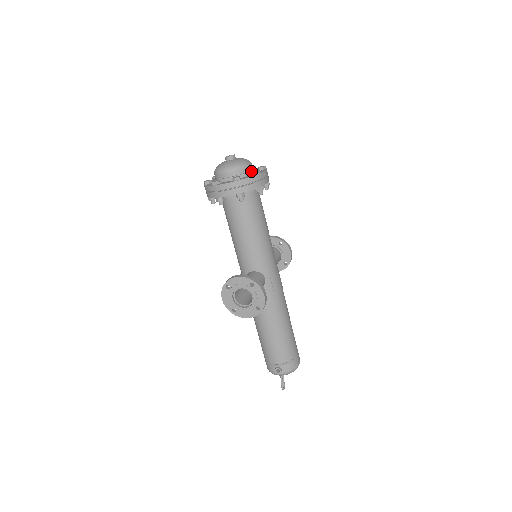
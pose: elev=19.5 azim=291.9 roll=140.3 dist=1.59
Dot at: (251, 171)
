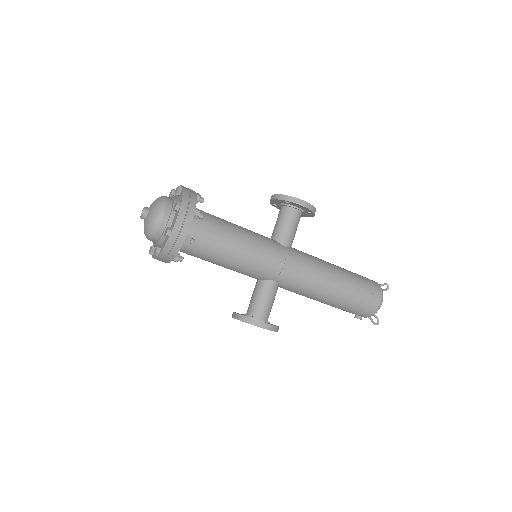
Dot at: (165, 228)
